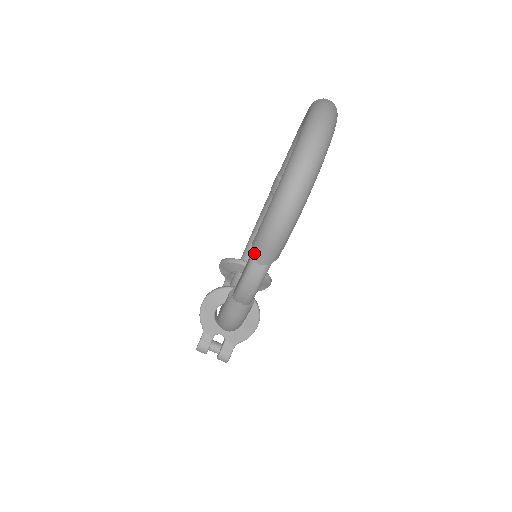
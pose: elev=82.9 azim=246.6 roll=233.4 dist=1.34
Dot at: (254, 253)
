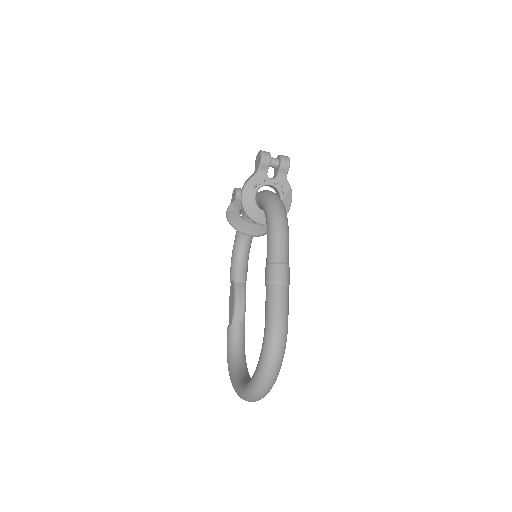
Dot at: occluded
